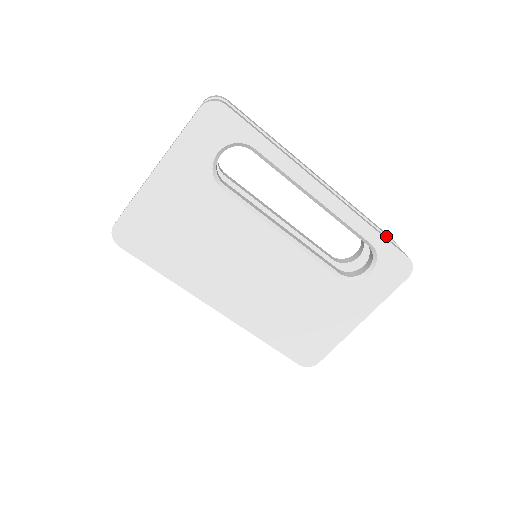
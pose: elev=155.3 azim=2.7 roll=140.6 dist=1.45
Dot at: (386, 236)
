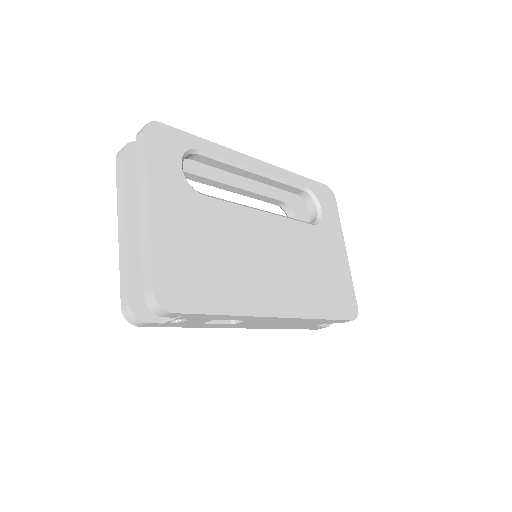
Dot at: (295, 195)
